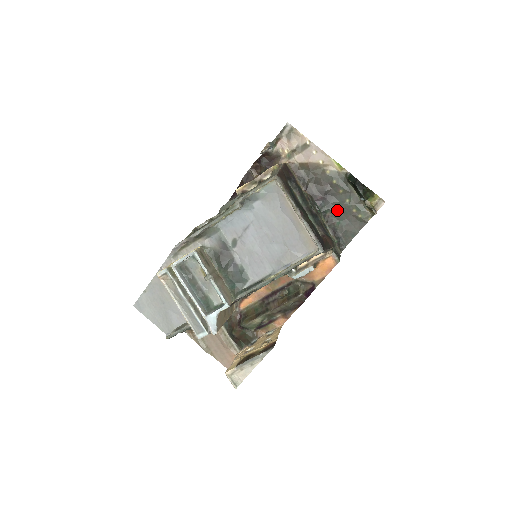
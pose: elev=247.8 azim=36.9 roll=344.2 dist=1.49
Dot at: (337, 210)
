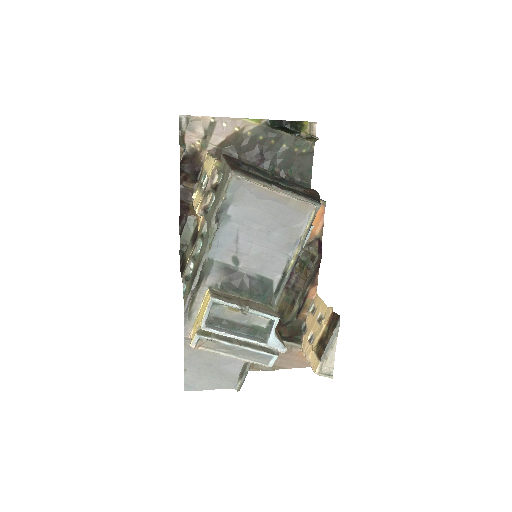
Dot at: (281, 161)
